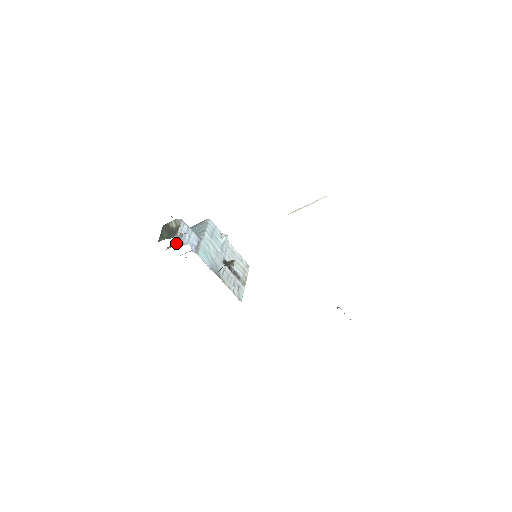
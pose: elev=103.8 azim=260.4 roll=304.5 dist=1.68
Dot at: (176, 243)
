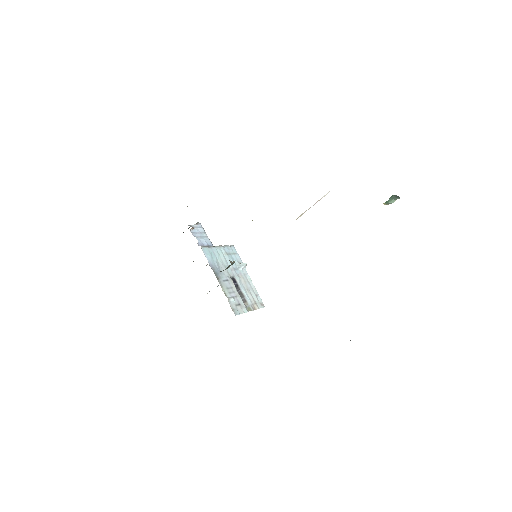
Dot at: occluded
